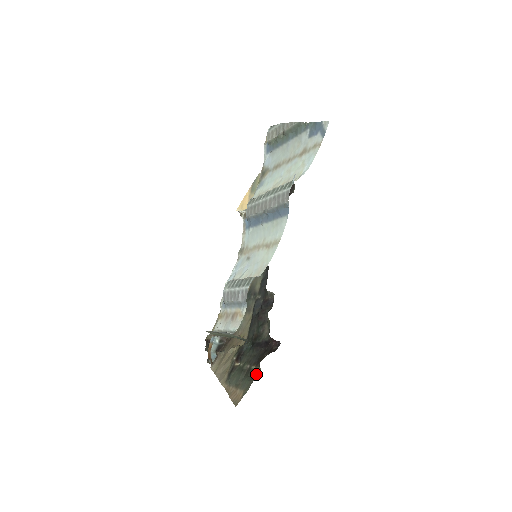
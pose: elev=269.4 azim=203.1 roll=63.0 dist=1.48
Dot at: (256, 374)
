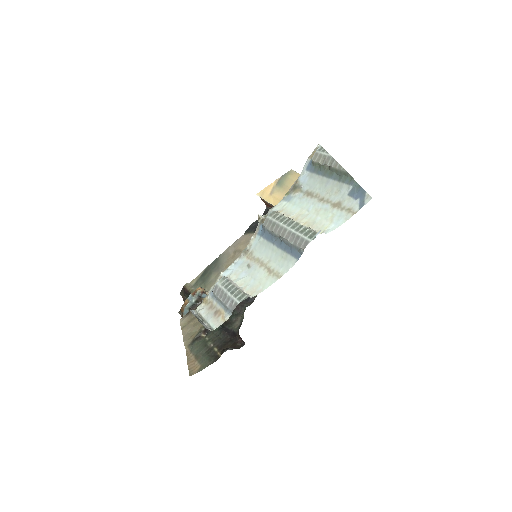
Dot at: (216, 359)
